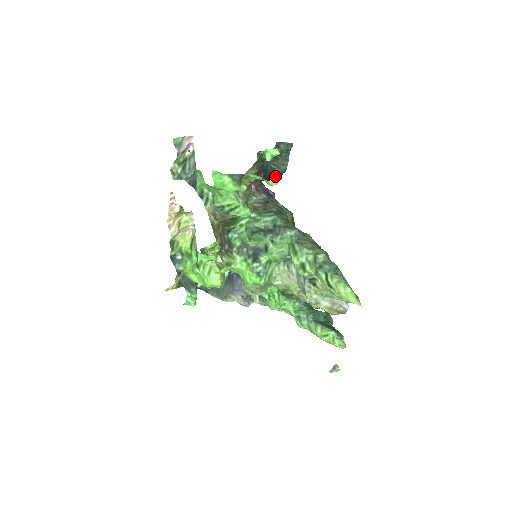
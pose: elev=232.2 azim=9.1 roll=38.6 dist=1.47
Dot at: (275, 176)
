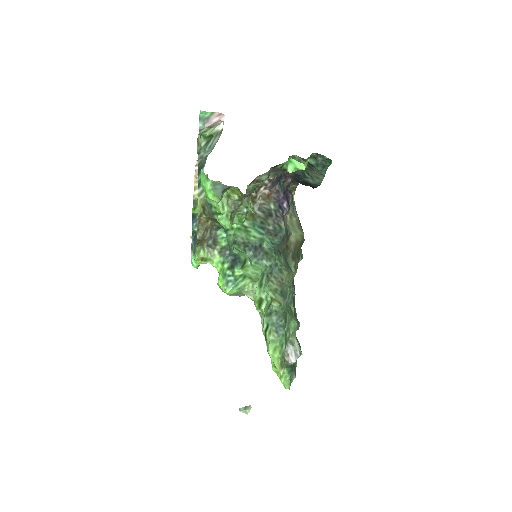
Dot at: (309, 184)
